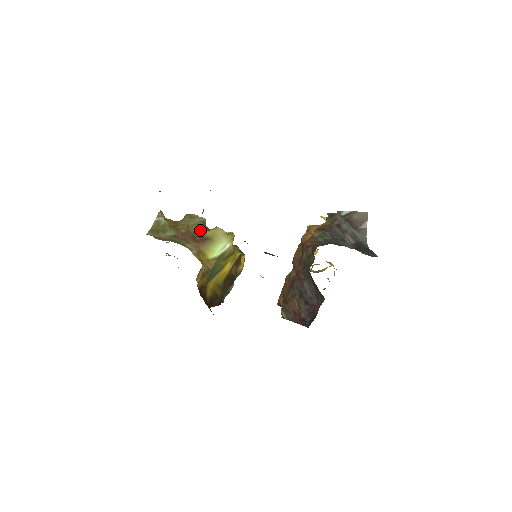
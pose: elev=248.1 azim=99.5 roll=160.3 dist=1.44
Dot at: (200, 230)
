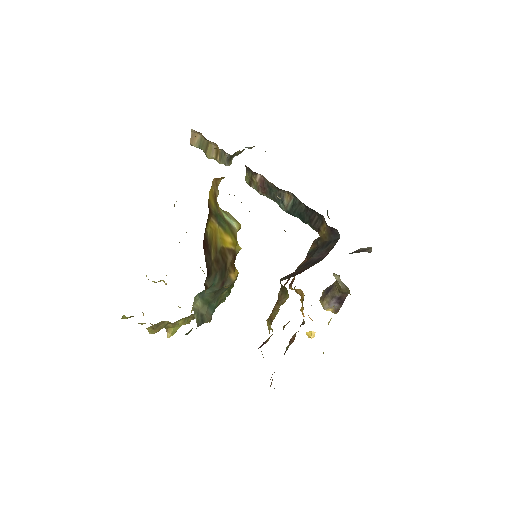
Dot at: occluded
